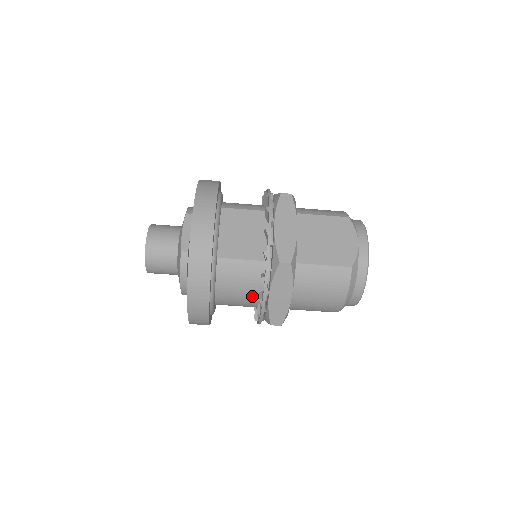
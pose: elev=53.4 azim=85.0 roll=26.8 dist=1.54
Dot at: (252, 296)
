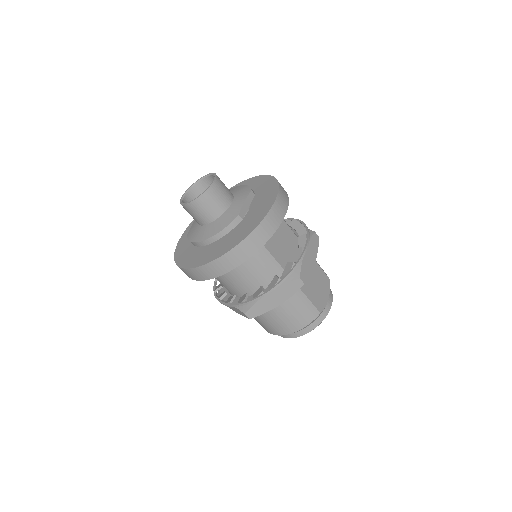
Dot at: (250, 284)
